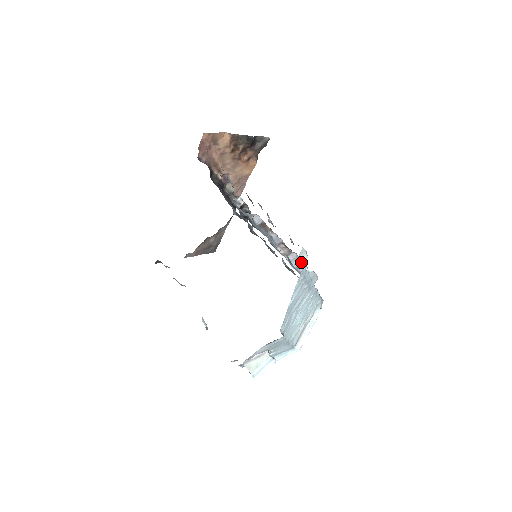
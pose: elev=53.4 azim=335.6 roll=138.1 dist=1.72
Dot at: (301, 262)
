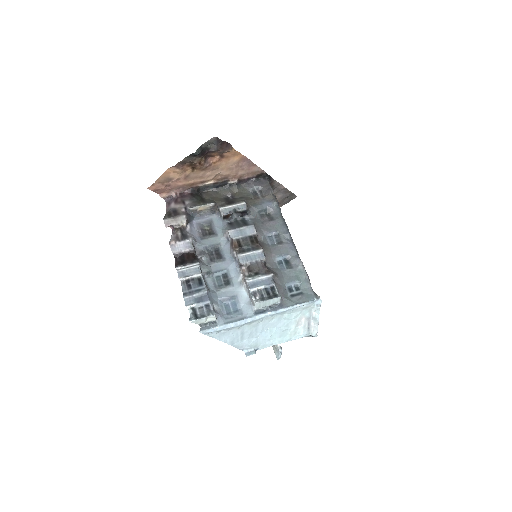
Dot at: (211, 319)
